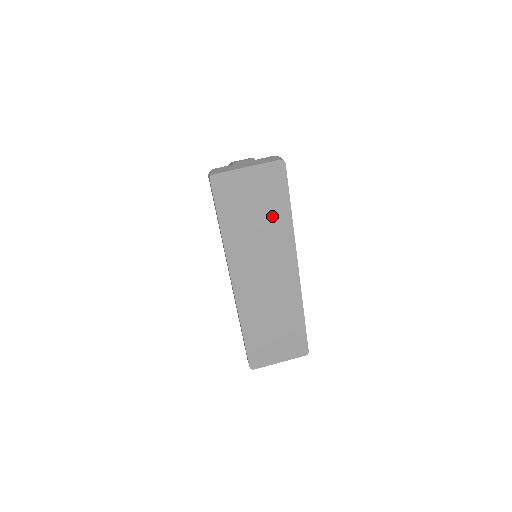
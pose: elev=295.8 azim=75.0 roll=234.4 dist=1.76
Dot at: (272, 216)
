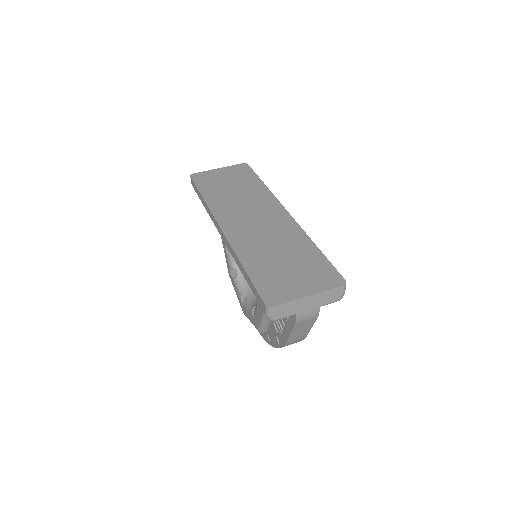
Dot at: (247, 186)
